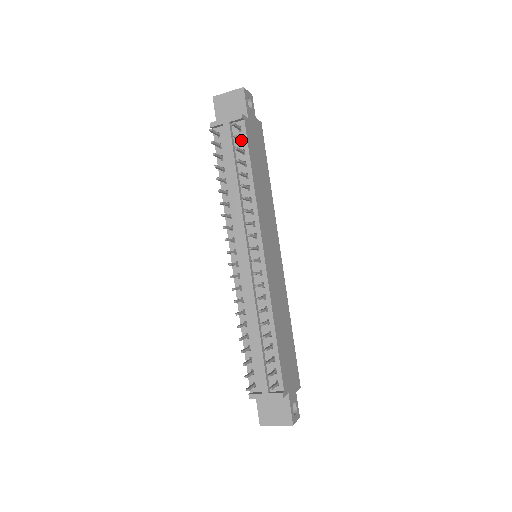
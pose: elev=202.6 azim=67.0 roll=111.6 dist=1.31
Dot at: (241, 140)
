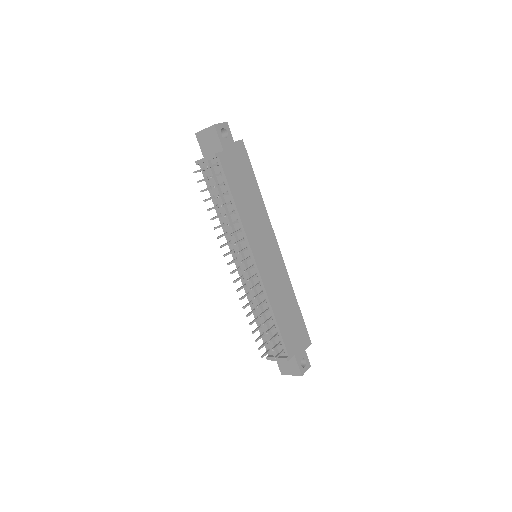
Dot at: (219, 175)
